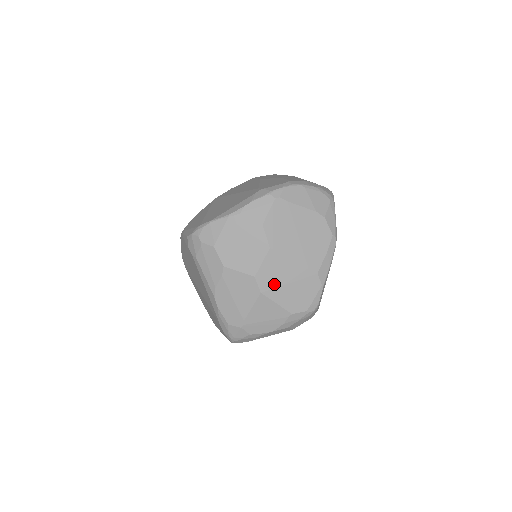
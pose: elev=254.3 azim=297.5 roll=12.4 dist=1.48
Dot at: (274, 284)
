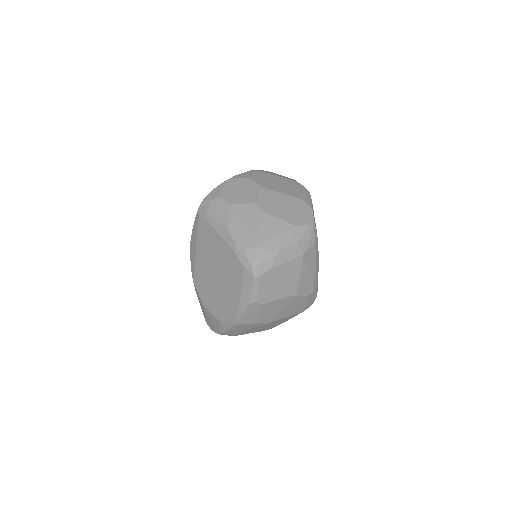
Dot at: (273, 207)
